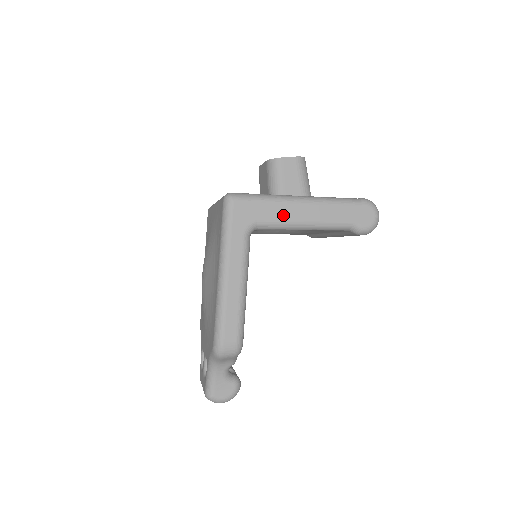
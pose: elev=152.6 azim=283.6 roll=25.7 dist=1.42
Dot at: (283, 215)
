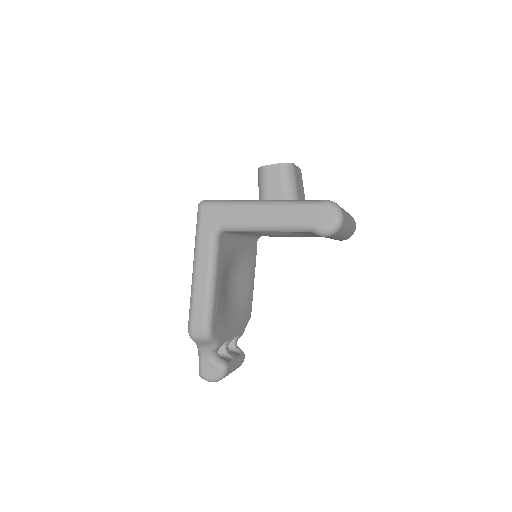
Dot at: (243, 218)
